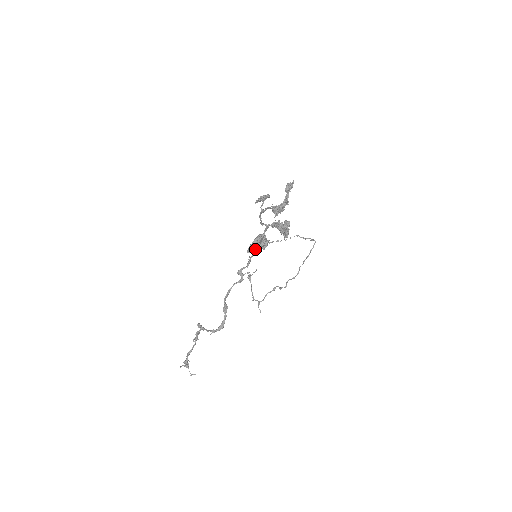
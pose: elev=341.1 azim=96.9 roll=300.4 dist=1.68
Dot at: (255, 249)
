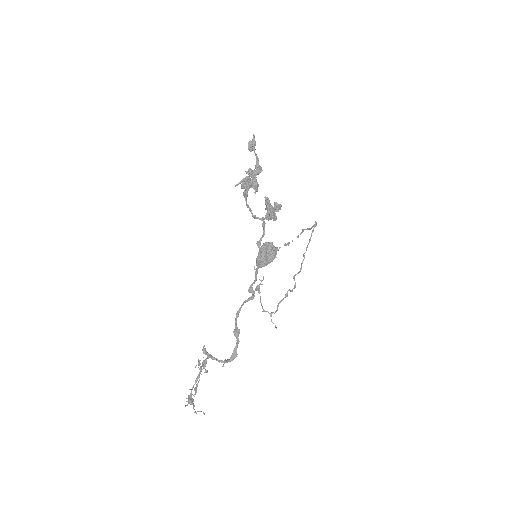
Dot at: (259, 255)
